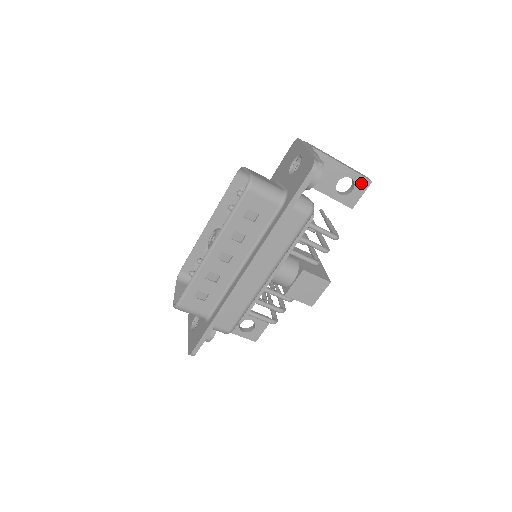
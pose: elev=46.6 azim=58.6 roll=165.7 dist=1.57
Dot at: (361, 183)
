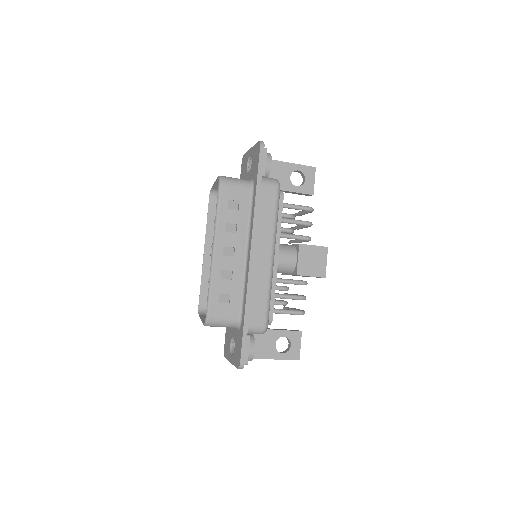
Dot at: (308, 172)
